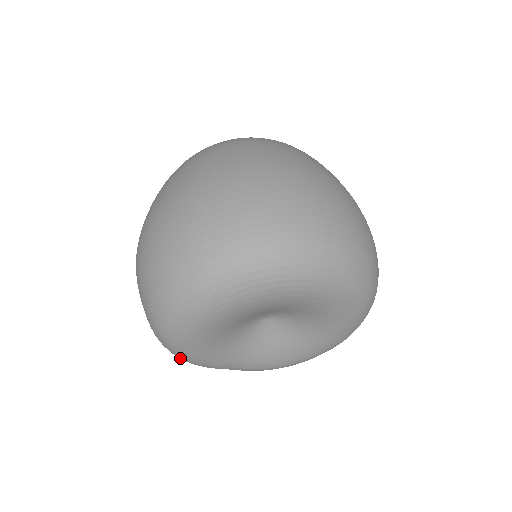
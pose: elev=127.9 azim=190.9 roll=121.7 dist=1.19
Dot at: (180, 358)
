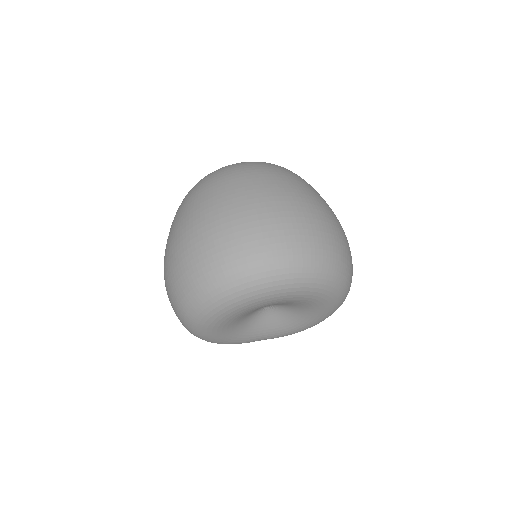
Dot at: occluded
